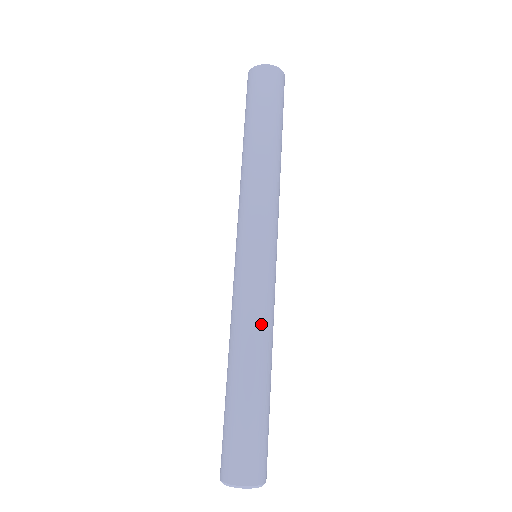
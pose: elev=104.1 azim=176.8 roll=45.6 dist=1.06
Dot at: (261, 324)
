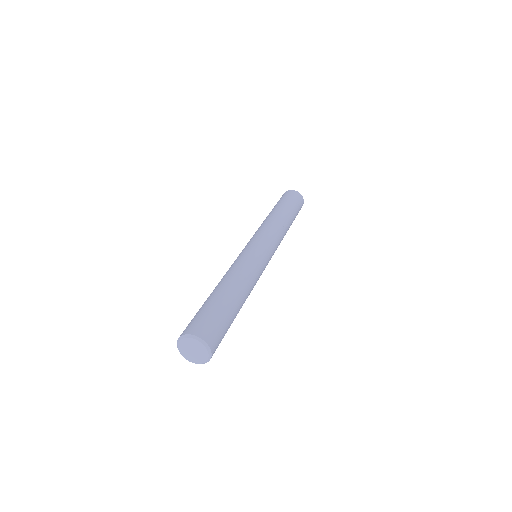
Dot at: (233, 268)
